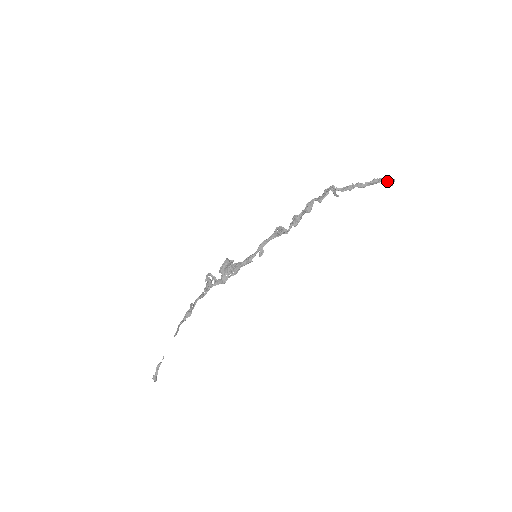
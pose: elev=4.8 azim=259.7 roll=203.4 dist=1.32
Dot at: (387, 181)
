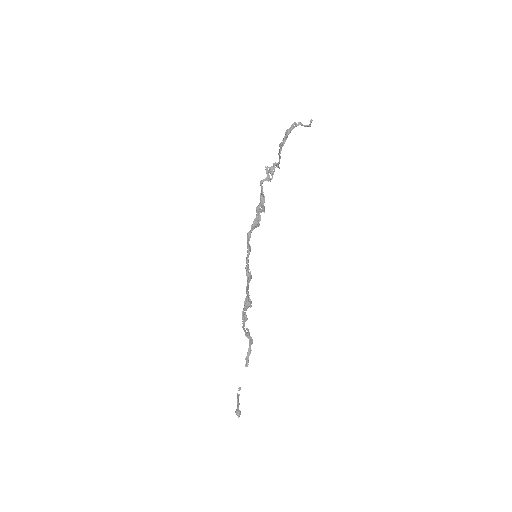
Dot at: occluded
